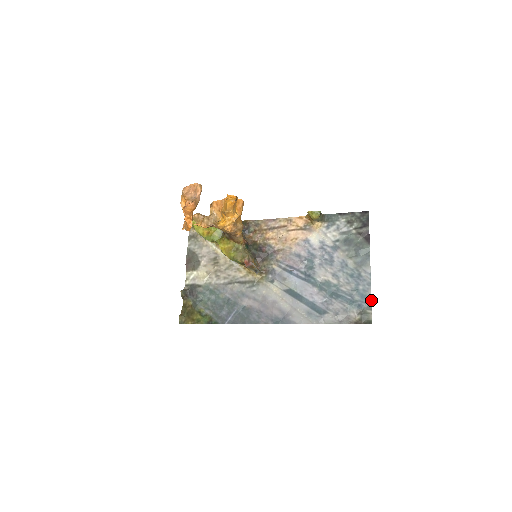
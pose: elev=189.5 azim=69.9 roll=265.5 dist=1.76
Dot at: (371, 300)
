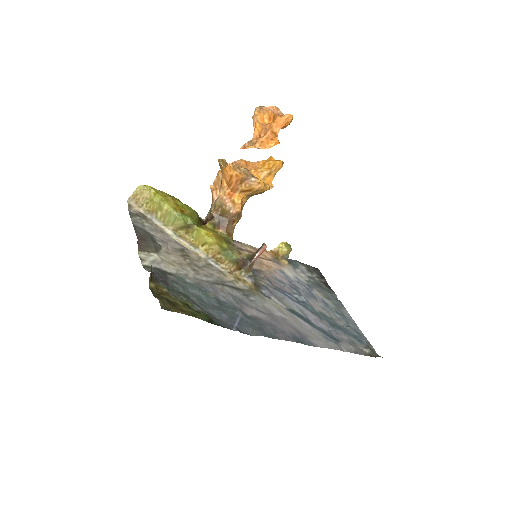
Dot at: (366, 338)
